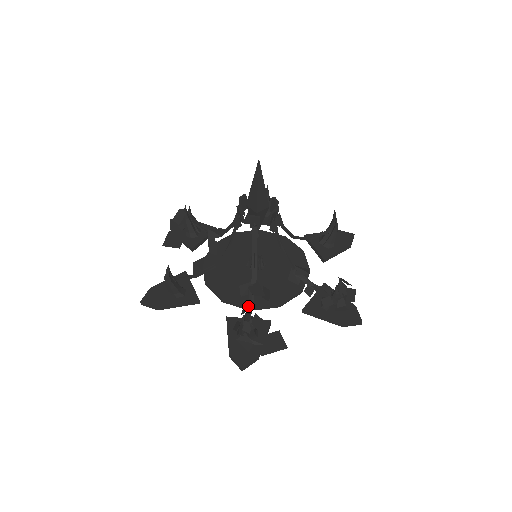
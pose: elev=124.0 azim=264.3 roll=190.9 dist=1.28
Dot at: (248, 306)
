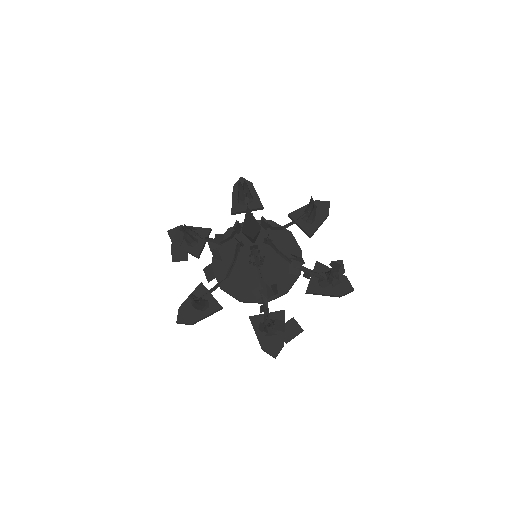
Dot at: (264, 307)
